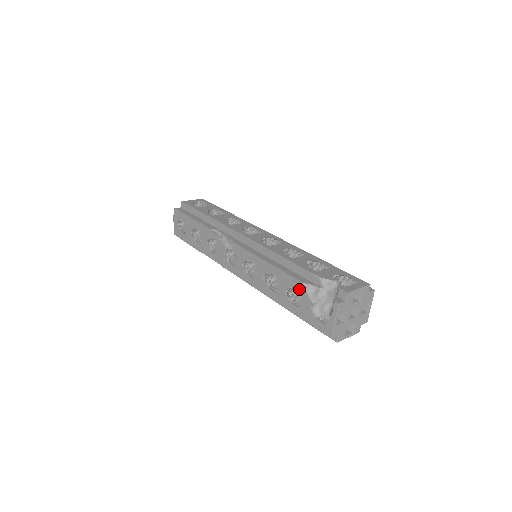
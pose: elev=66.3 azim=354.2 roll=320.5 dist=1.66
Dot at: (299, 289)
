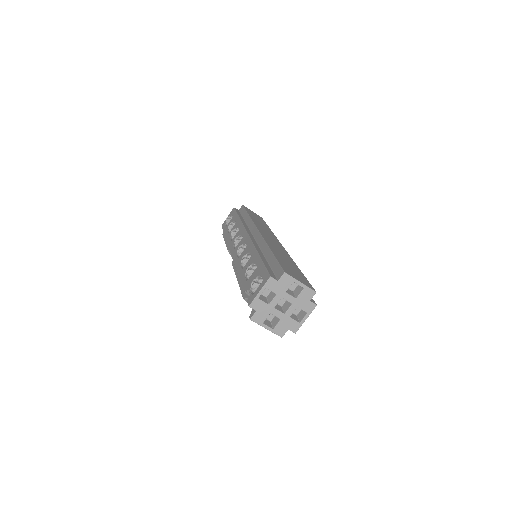
Dot at: occluded
